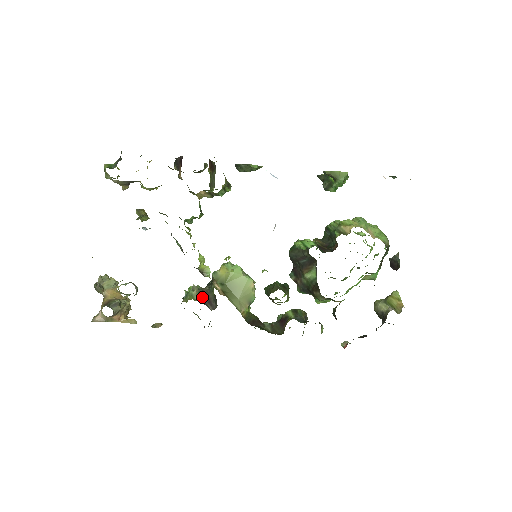
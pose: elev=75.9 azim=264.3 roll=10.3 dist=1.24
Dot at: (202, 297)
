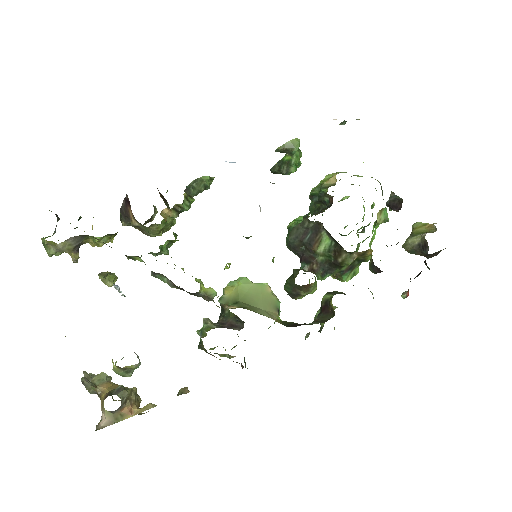
Dot at: (221, 326)
